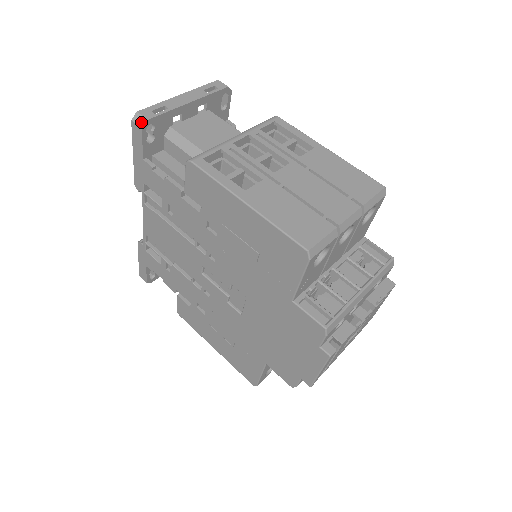
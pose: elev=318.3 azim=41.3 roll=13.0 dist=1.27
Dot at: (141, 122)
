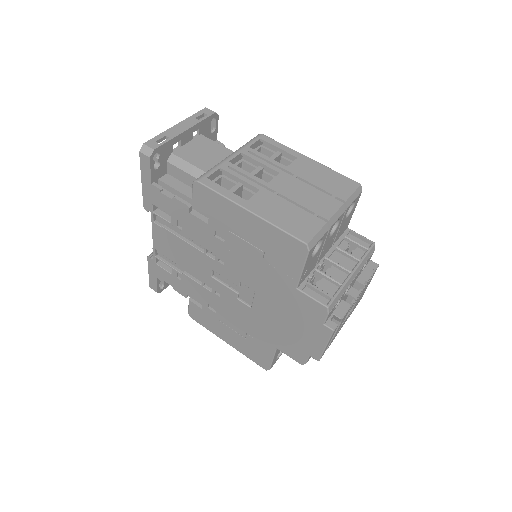
Dot at: (148, 152)
